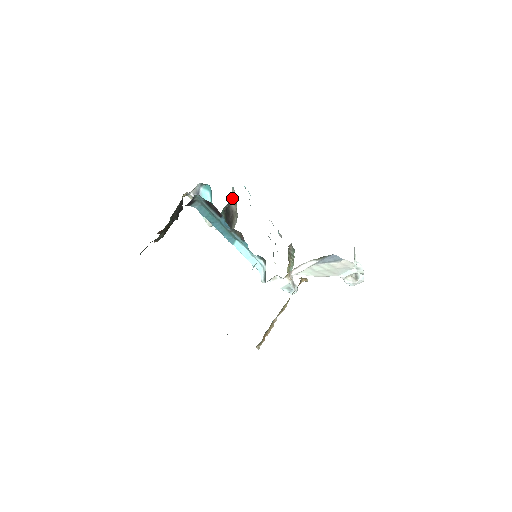
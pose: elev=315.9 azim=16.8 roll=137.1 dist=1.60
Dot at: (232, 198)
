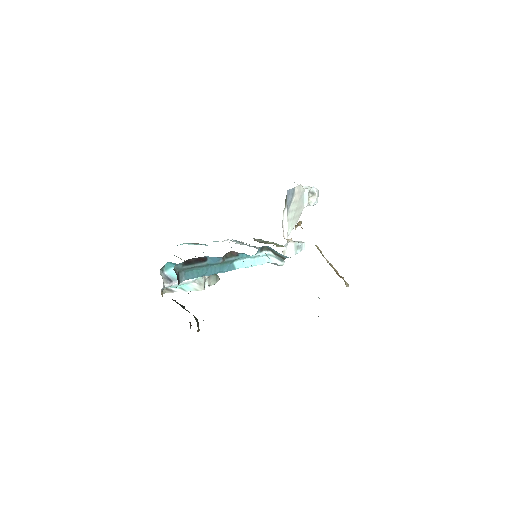
Dot at: occluded
